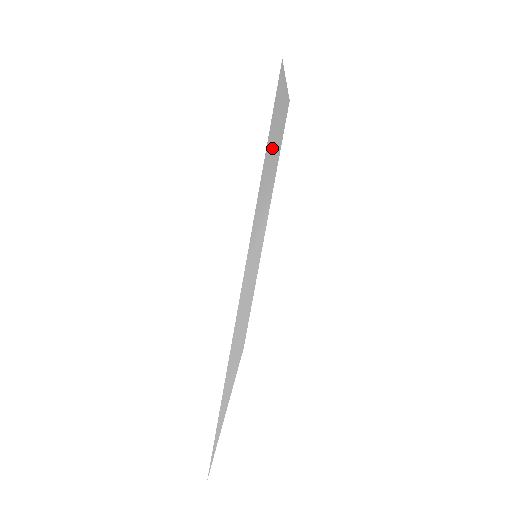
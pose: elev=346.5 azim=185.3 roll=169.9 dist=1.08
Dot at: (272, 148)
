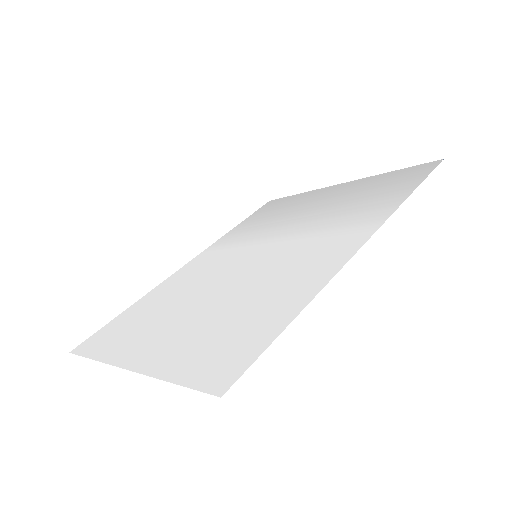
Dot at: (354, 197)
